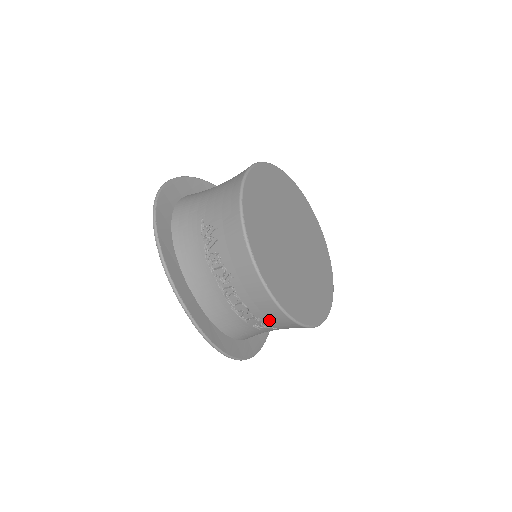
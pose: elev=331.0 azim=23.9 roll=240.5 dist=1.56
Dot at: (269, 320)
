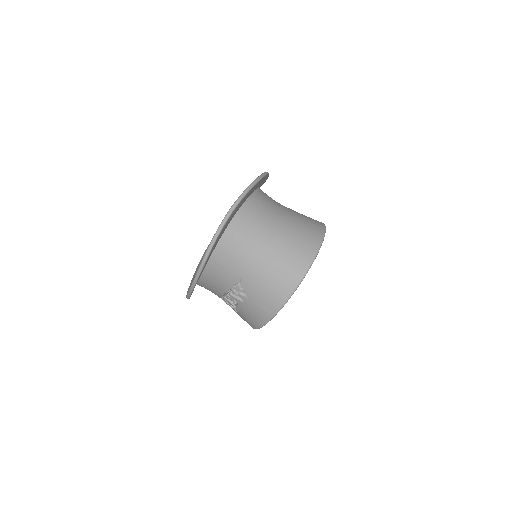
Dot at: occluded
